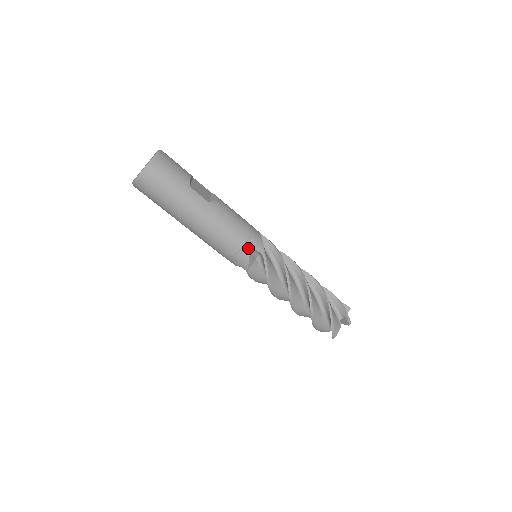
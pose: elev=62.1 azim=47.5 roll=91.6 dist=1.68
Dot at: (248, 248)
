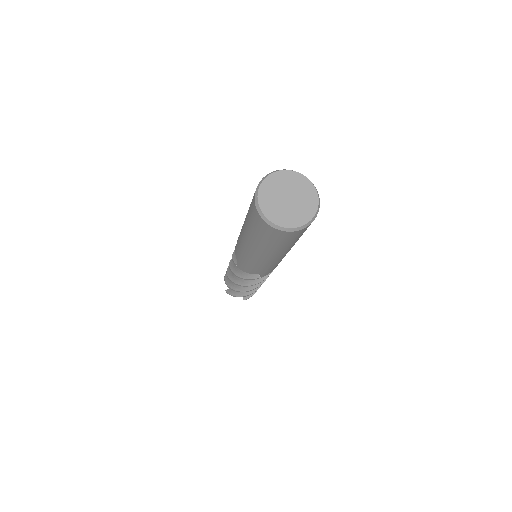
Dot at: occluded
